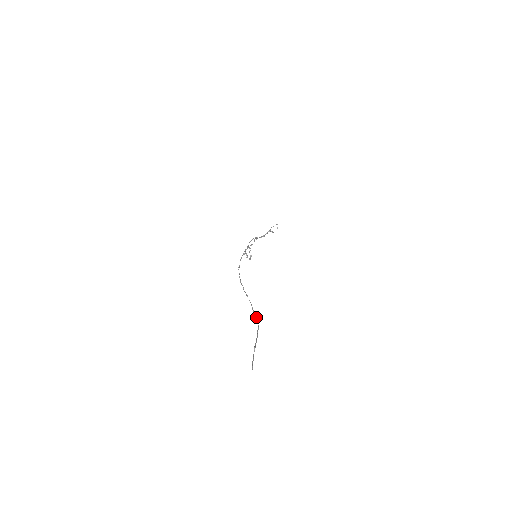
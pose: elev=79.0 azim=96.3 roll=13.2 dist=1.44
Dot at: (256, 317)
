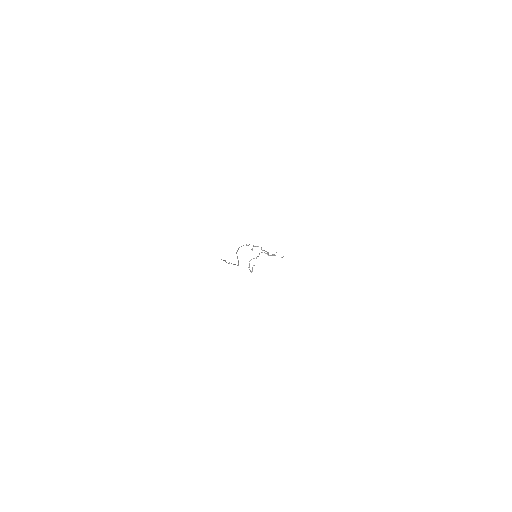
Dot at: occluded
